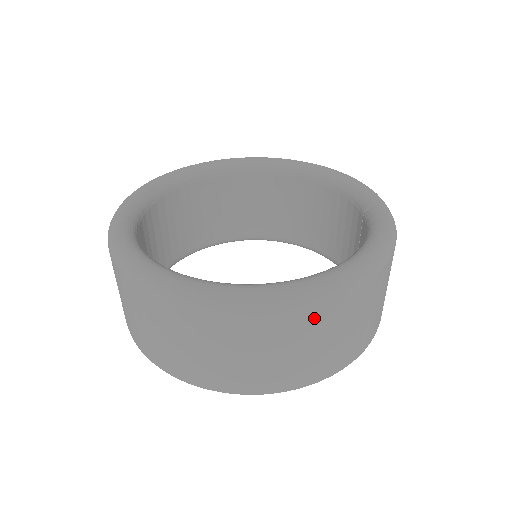
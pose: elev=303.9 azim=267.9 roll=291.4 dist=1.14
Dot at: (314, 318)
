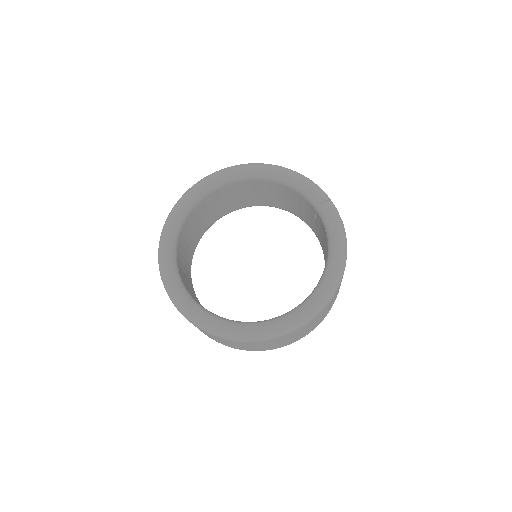
Dot at: (325, 309)
